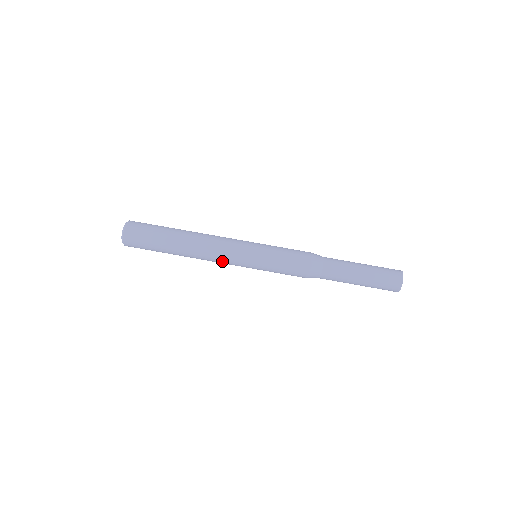
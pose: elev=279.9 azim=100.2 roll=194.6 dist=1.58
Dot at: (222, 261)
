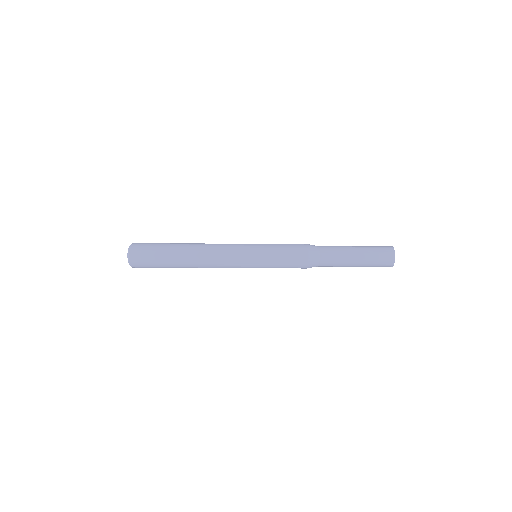
Dot at: (225, 263)
